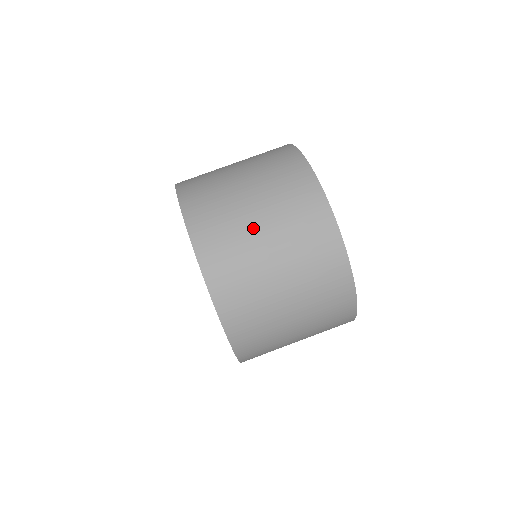
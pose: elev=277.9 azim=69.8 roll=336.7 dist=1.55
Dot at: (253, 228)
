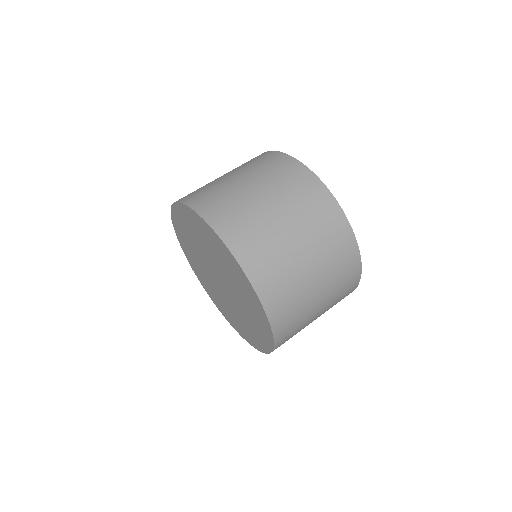
Dot at: (268, 213)
